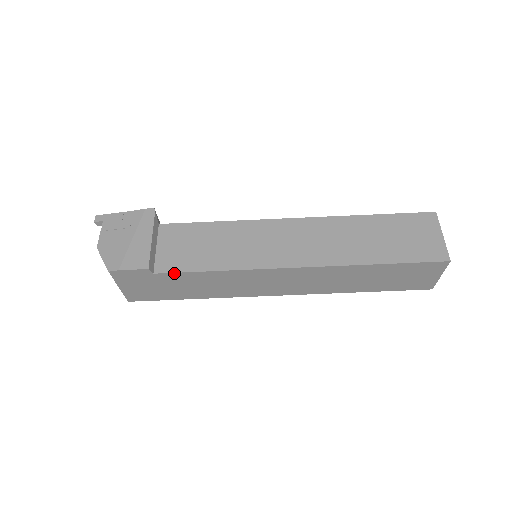
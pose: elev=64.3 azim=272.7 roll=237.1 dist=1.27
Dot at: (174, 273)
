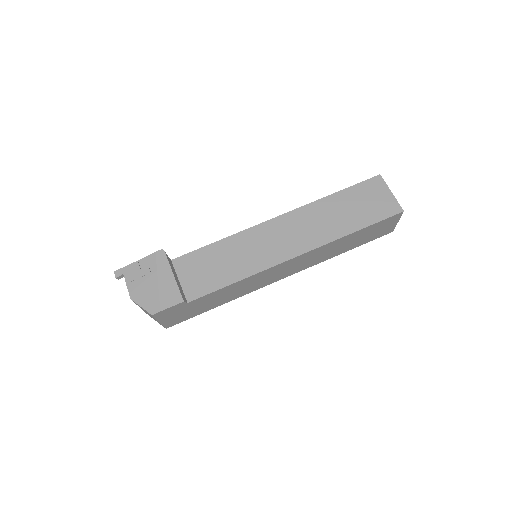
Dot at: (203, 296)
